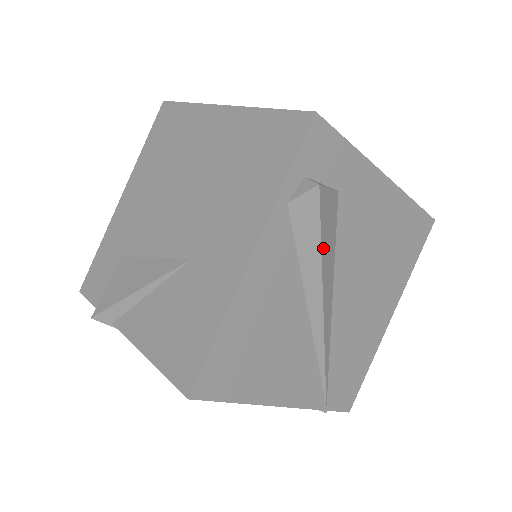
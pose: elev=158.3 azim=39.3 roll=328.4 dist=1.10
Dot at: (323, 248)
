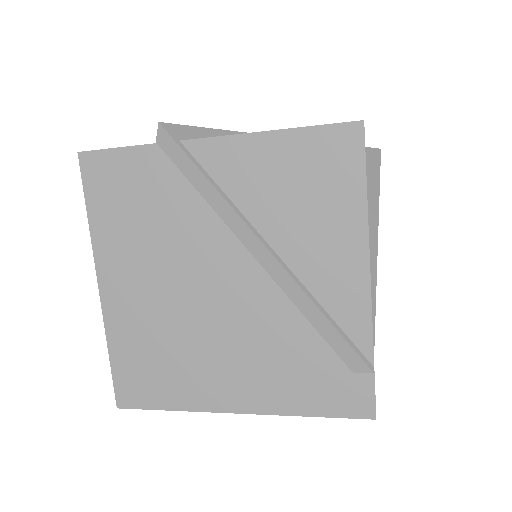
Dot at: (378, 190)
